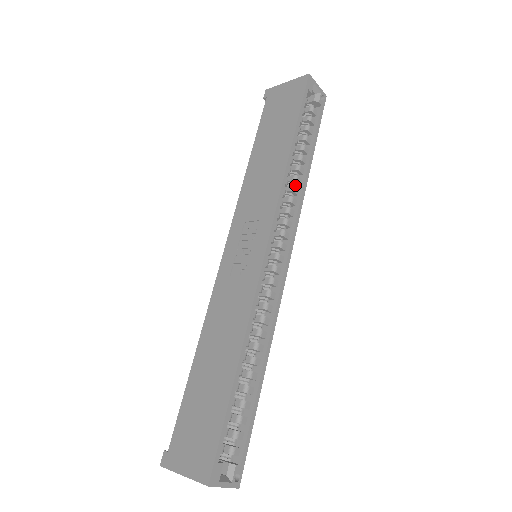
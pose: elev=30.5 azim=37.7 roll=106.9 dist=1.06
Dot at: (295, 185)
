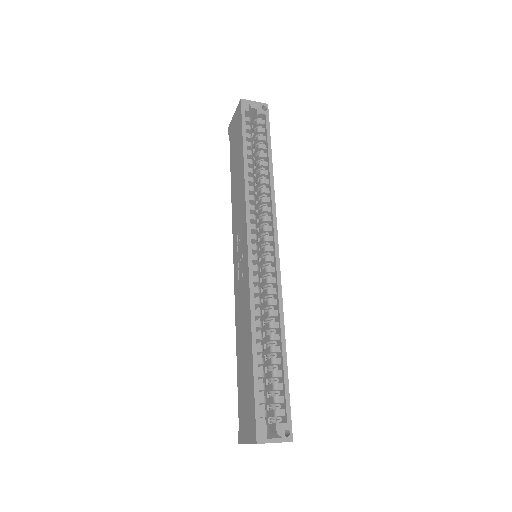
Dot at: (265, 187)
